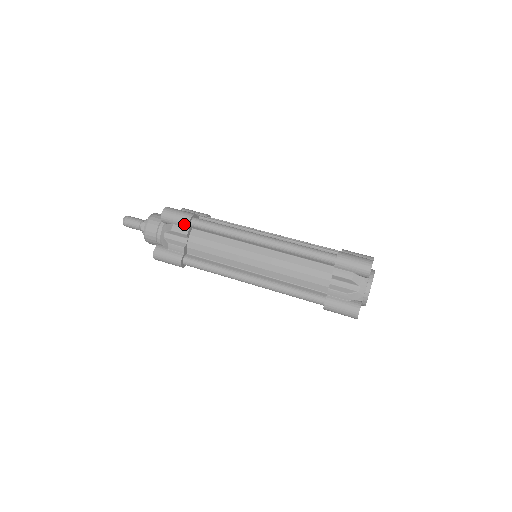
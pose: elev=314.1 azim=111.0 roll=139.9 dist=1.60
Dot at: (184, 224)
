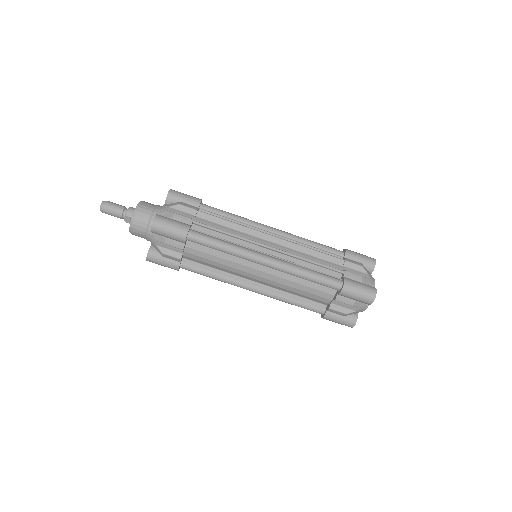
Dot at: (179, 241)
